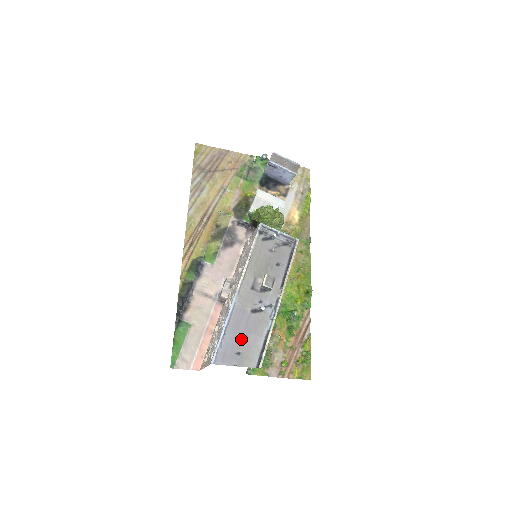
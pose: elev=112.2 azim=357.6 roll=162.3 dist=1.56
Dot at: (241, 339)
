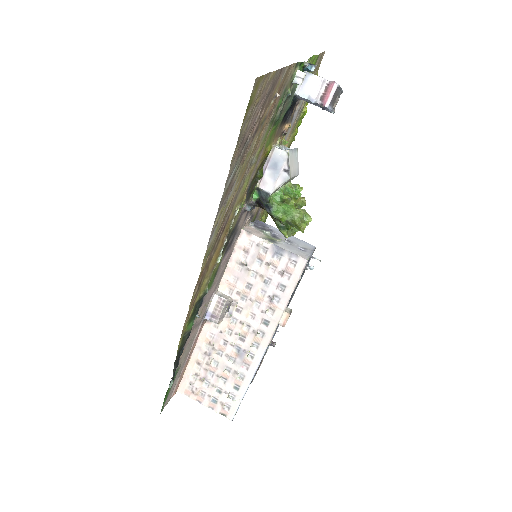
Dot at: occluded
